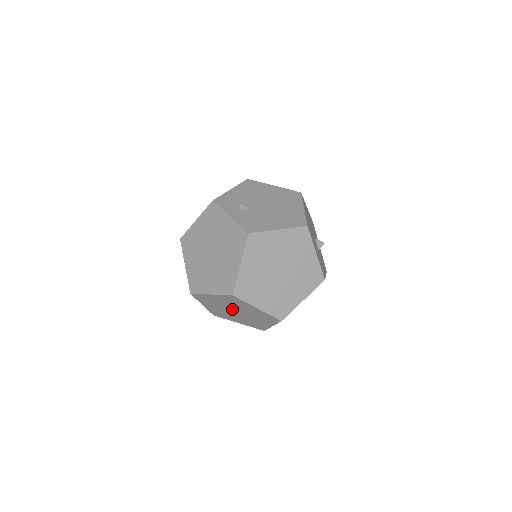
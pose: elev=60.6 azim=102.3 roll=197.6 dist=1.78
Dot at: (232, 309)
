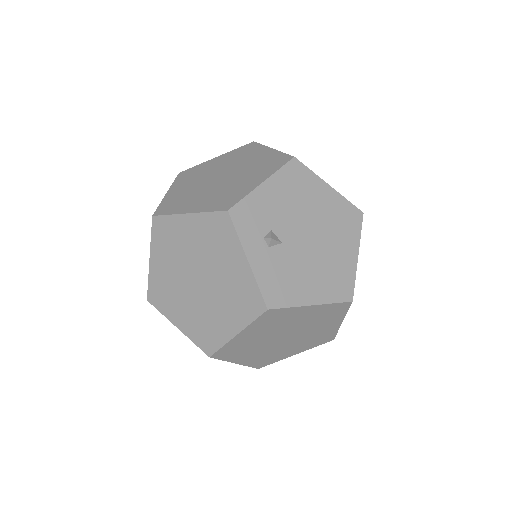
Dot at: occluded
